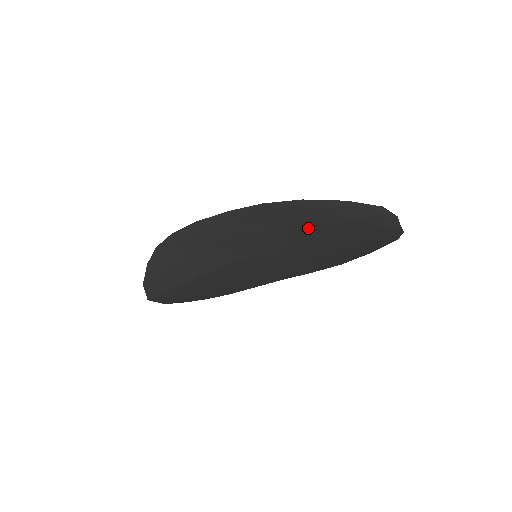
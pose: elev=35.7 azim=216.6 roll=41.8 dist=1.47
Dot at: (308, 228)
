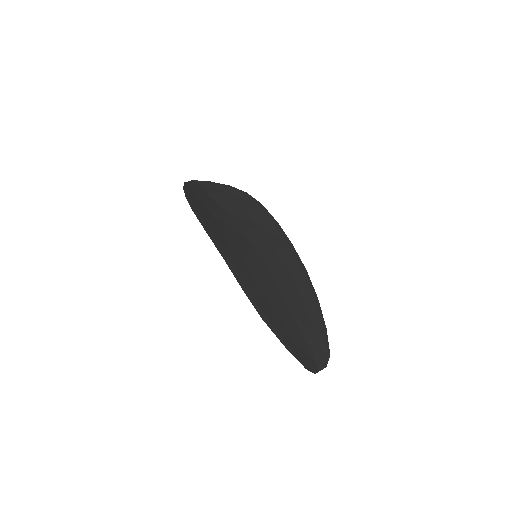
Dot at: (275, 308)
